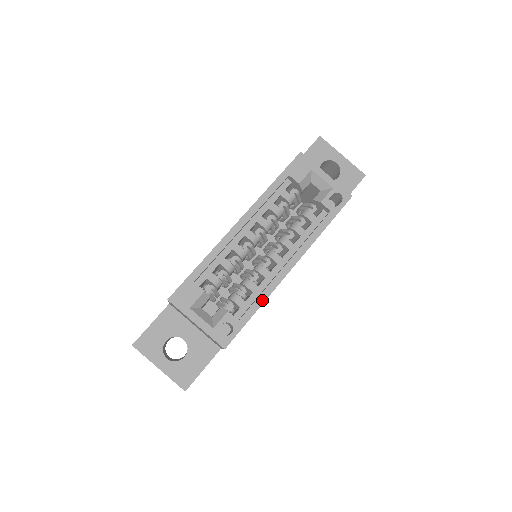
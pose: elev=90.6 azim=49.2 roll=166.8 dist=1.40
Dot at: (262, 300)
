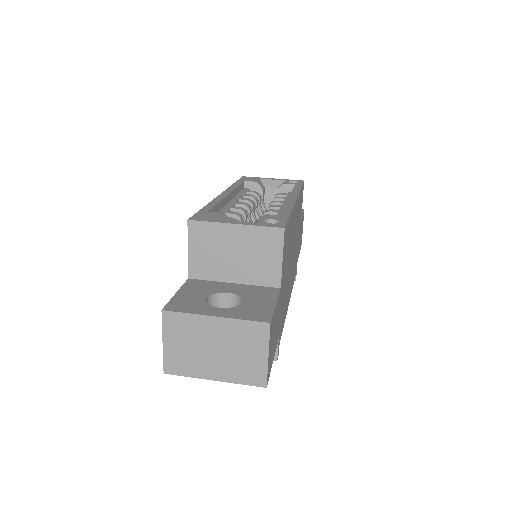
Dot at: (289, 209)
